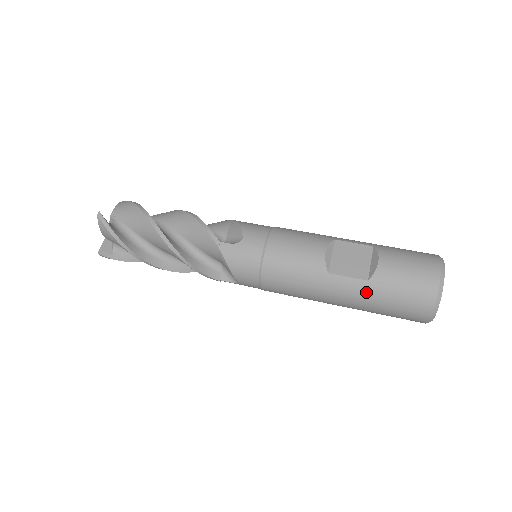
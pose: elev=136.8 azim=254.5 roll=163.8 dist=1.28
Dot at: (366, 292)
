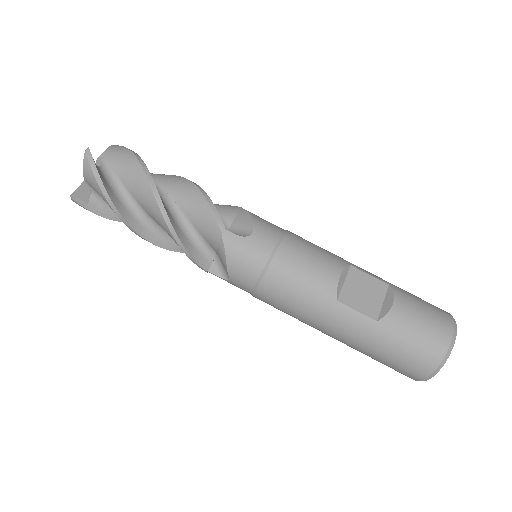
Dot at: (371, 333)
